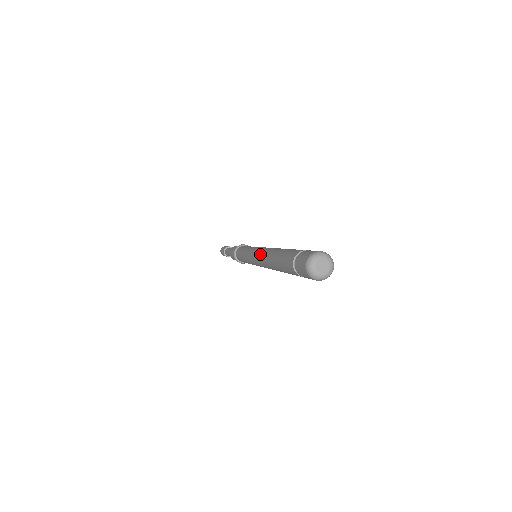
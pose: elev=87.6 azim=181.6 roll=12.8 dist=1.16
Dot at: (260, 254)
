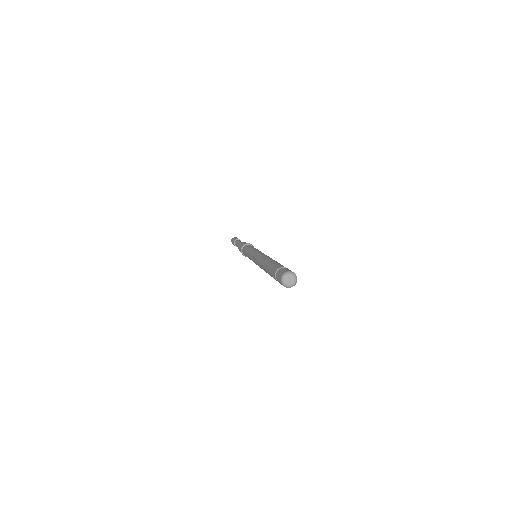
Dot at: (260, 256)
